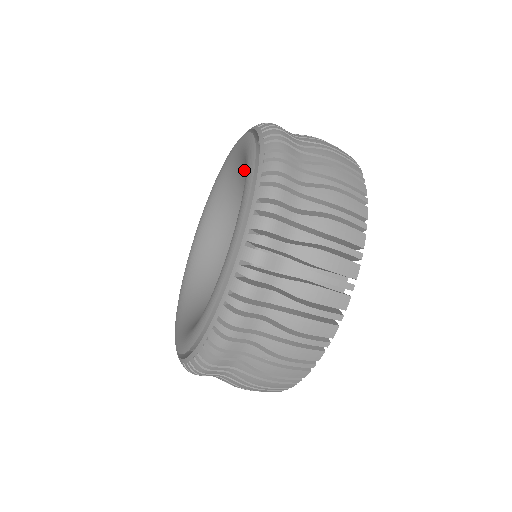
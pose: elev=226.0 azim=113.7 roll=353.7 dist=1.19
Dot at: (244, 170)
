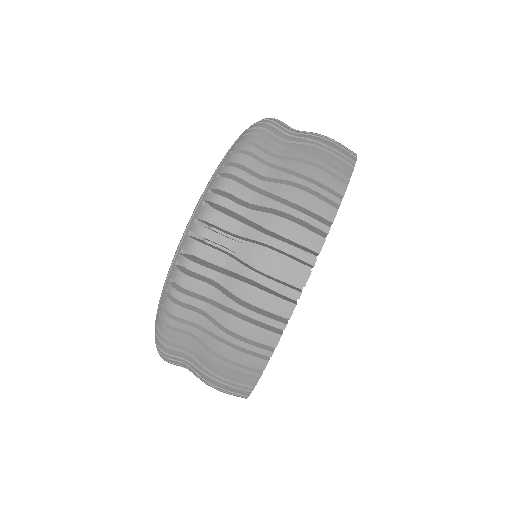
Dot at: occluded
